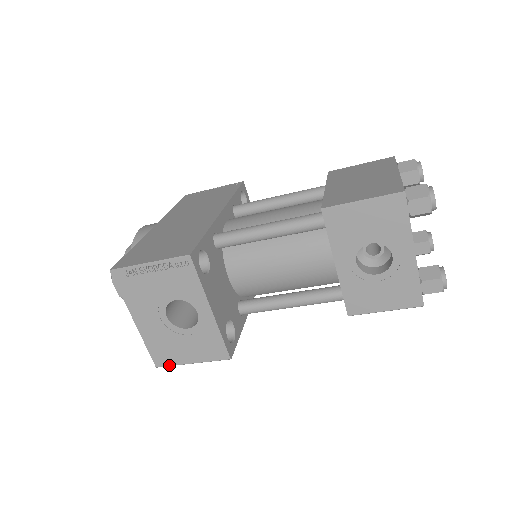
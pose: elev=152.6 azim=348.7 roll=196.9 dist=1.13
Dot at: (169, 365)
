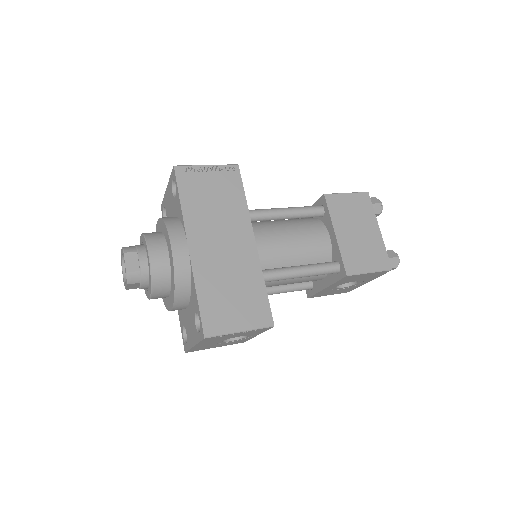
Dot at: occluded
